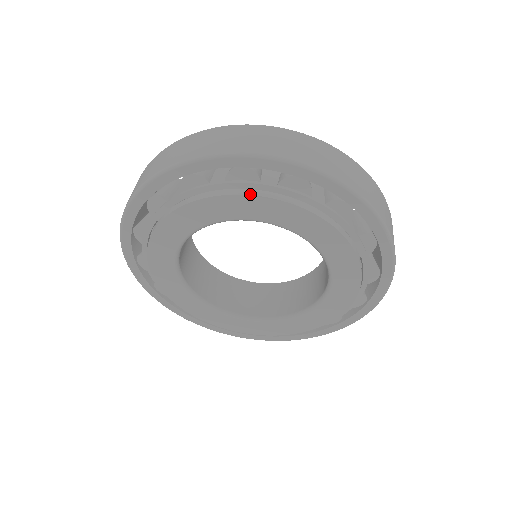
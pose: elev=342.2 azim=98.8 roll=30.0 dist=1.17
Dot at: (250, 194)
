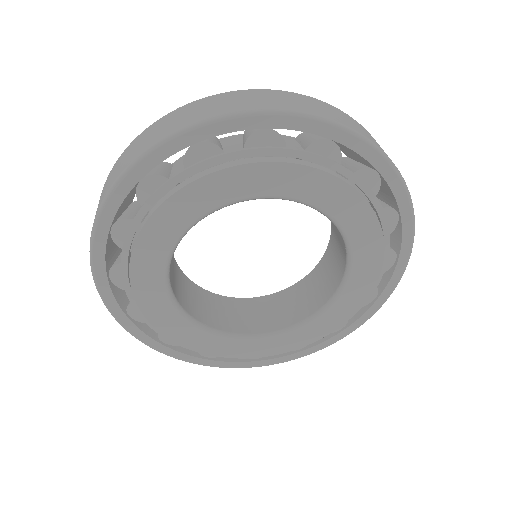
Dot at: (277, 161)
